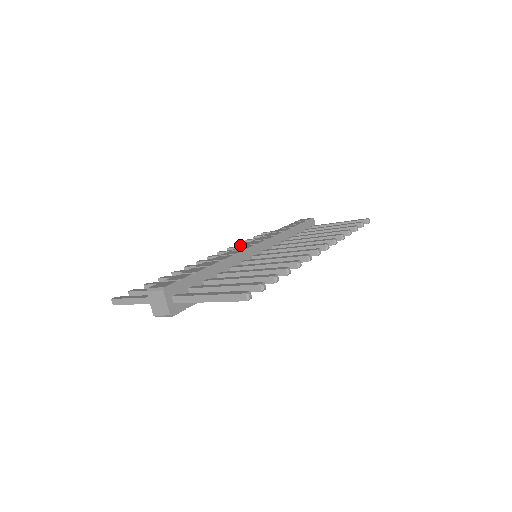
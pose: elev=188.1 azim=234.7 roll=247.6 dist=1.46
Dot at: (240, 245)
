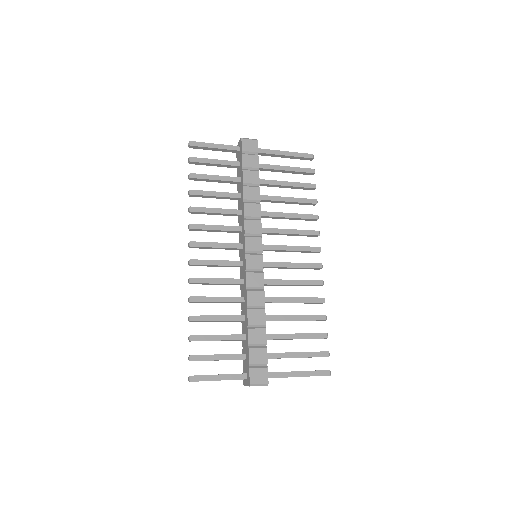
Dot at: (195, 196)
